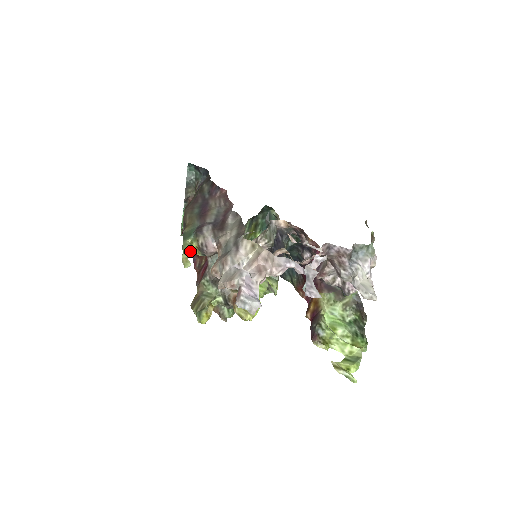
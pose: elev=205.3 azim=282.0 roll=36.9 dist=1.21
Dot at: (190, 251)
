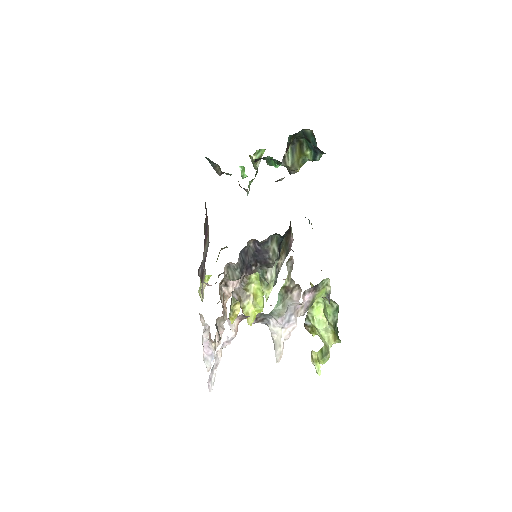
Dot at: (206, 279)
